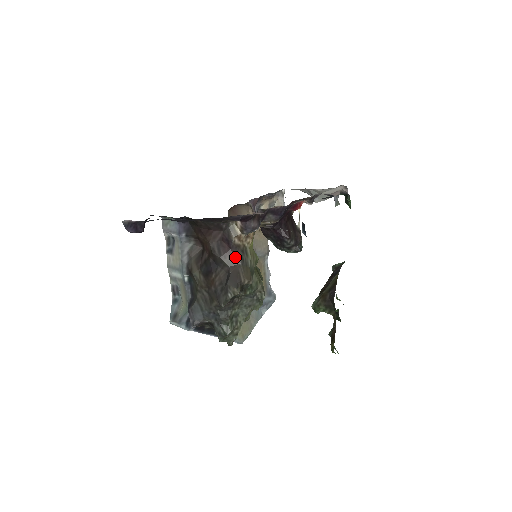
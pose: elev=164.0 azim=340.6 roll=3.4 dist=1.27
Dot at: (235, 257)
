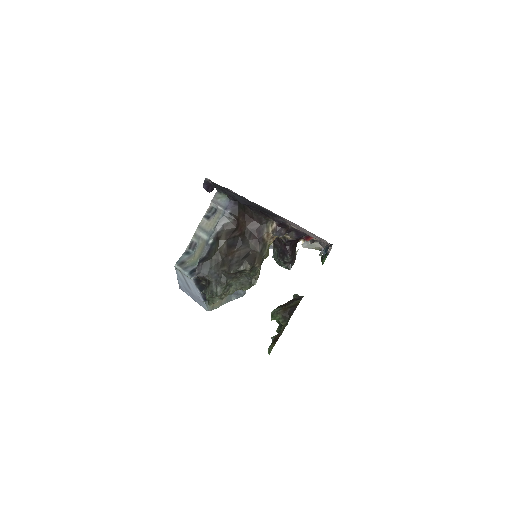
Dot at: (258, 245)
